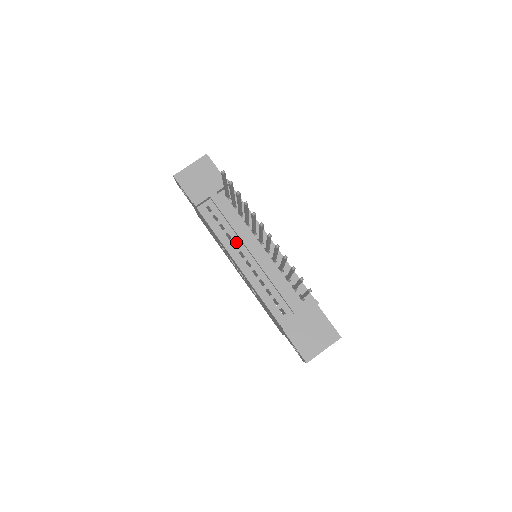
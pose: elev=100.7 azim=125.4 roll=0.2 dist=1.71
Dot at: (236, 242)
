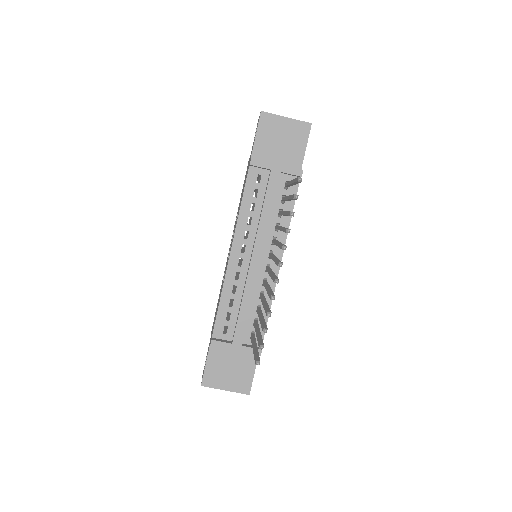
Dot at: (250, 233)
